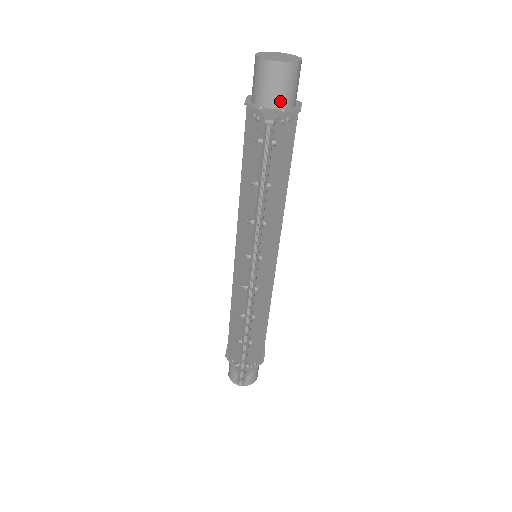
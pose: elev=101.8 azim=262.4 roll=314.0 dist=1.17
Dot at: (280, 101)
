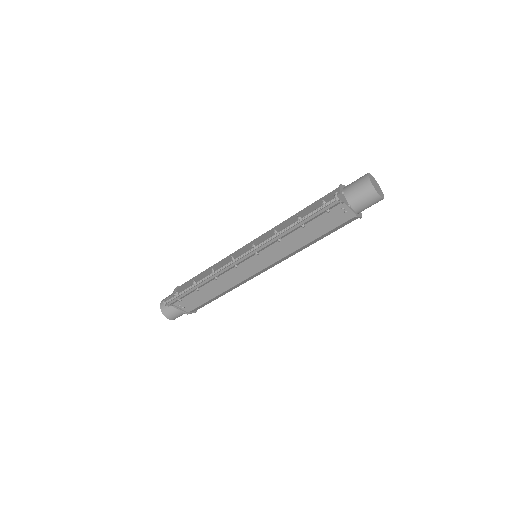
Dot at: (353, 201)
